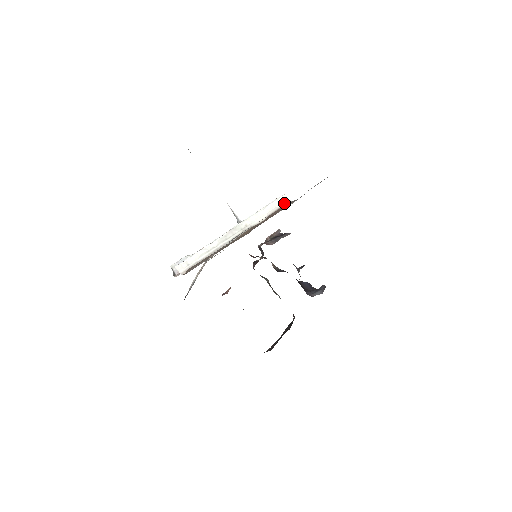
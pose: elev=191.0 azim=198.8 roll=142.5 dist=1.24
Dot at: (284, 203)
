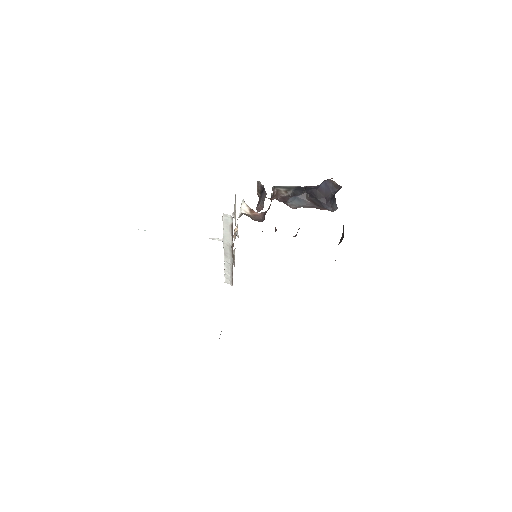
Dot at: (230, 220)
